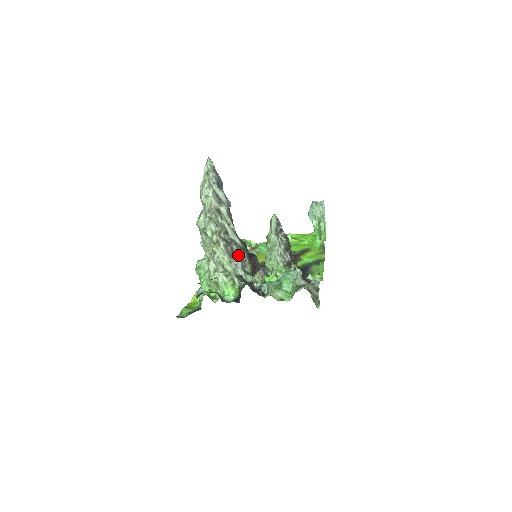
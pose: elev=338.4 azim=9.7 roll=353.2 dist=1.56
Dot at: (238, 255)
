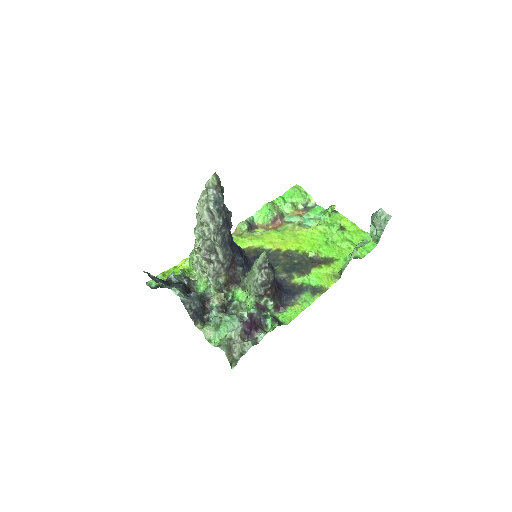
Dot at: (215, 266)
